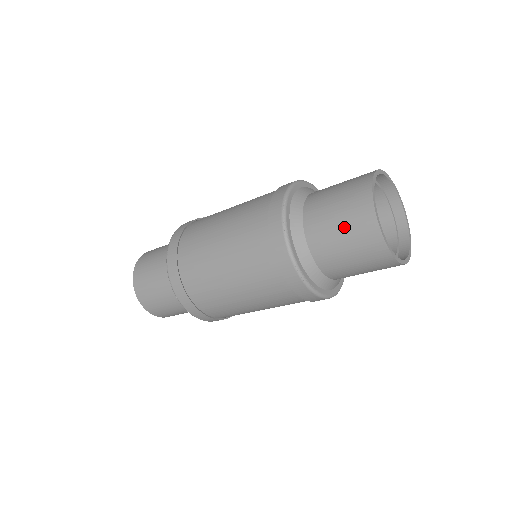
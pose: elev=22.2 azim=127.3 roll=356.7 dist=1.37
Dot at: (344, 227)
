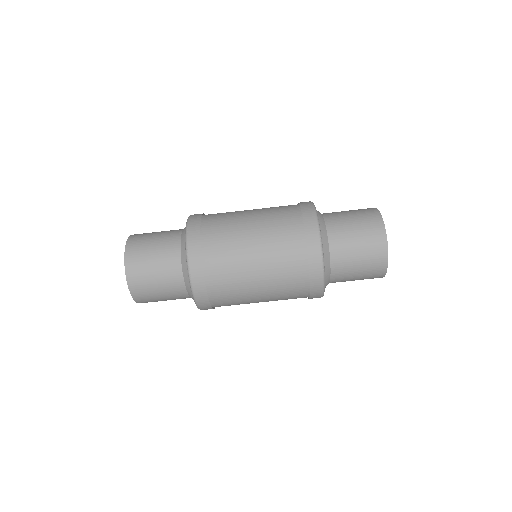
Dot at: (356, 215)
